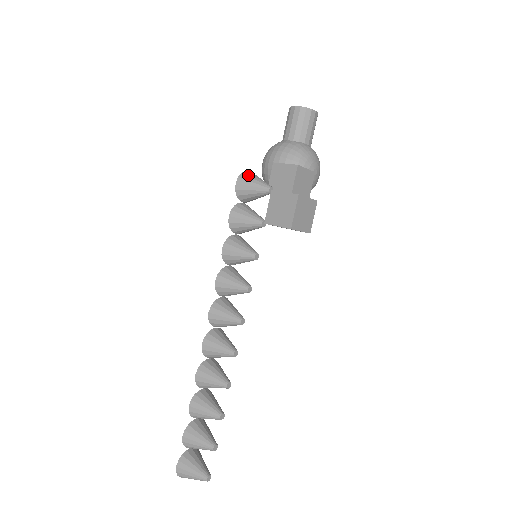
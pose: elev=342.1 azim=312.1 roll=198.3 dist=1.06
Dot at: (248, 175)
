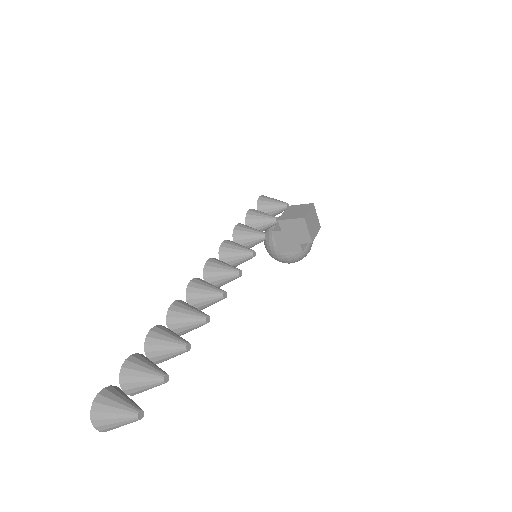
Dot at: occluded
